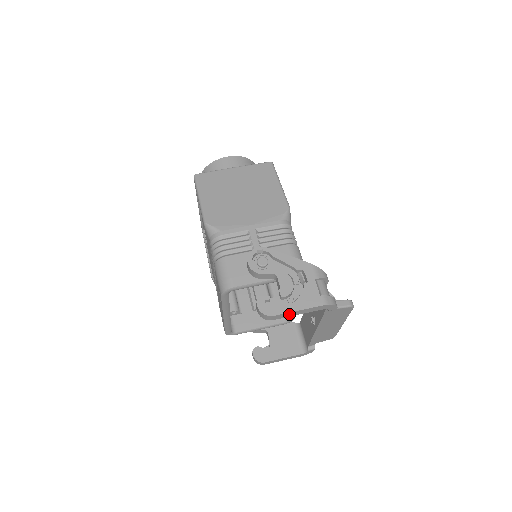
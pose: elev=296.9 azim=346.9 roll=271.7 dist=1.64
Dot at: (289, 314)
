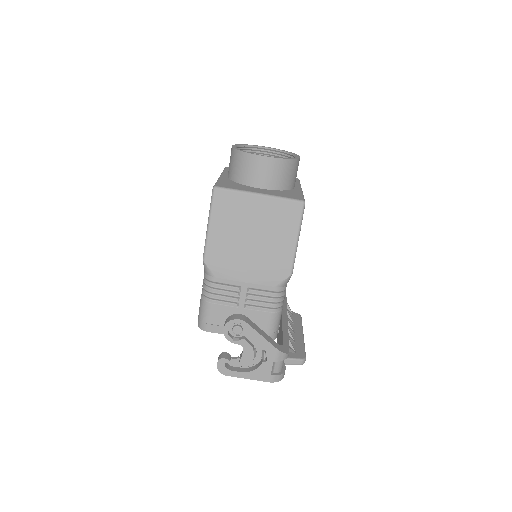
Dot at: (241, 375)
